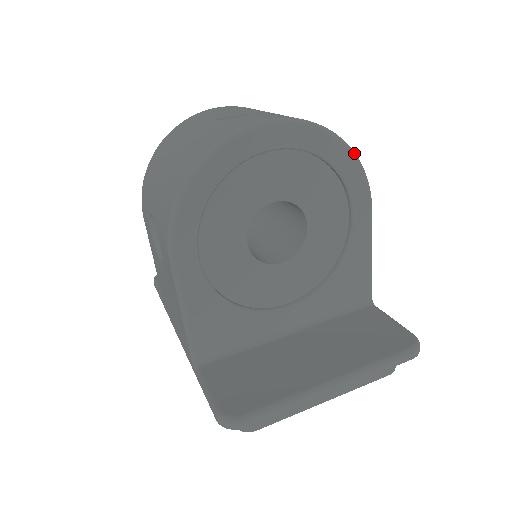
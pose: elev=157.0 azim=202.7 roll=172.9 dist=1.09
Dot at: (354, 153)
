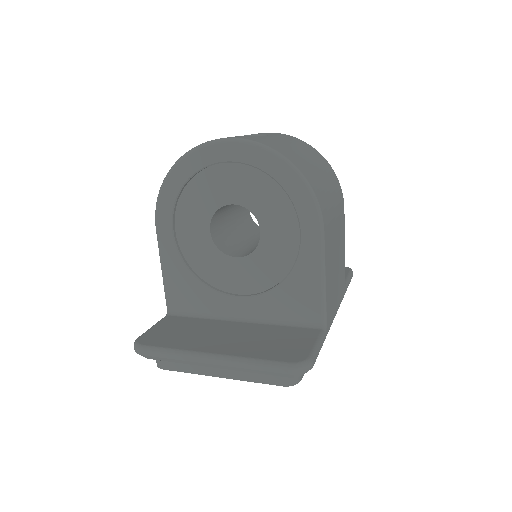
Dot at: (302, 177)
